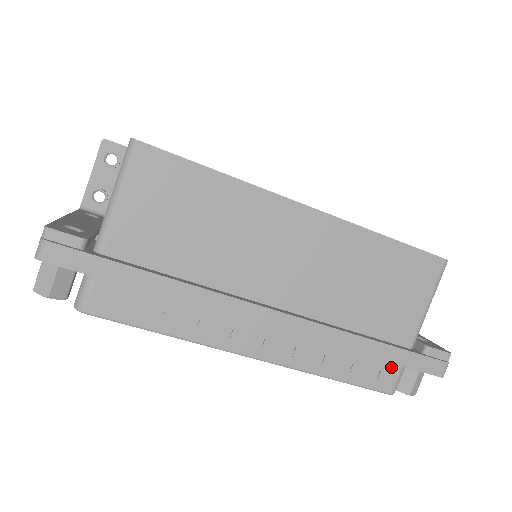
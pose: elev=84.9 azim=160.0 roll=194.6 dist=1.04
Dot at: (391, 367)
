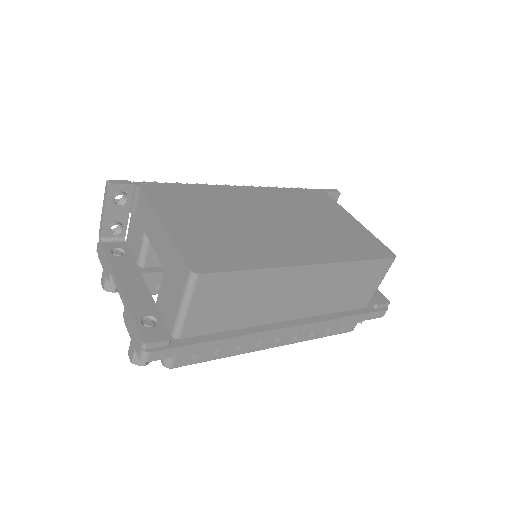
Dot at: occluded
